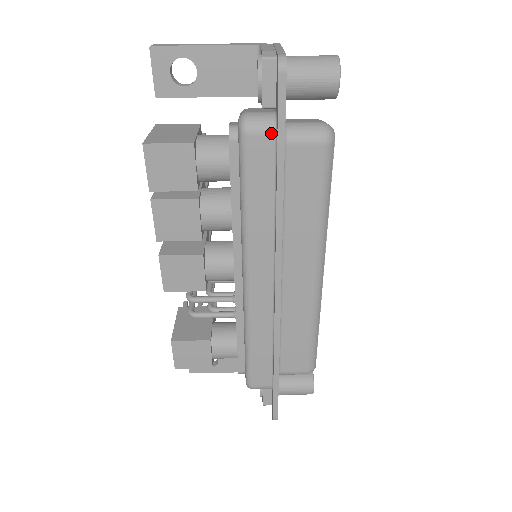
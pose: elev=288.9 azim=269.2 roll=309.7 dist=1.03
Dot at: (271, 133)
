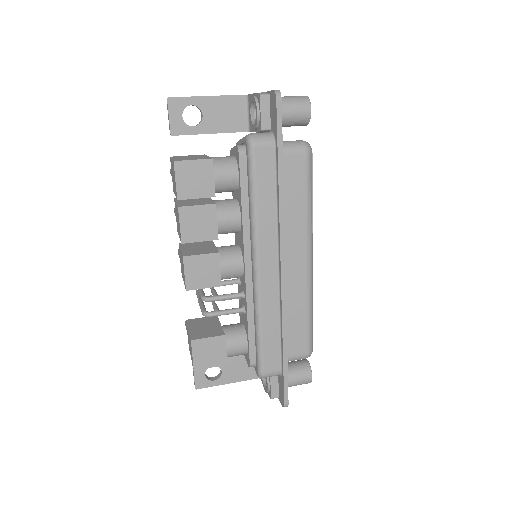
Dot at: (271, 145)
